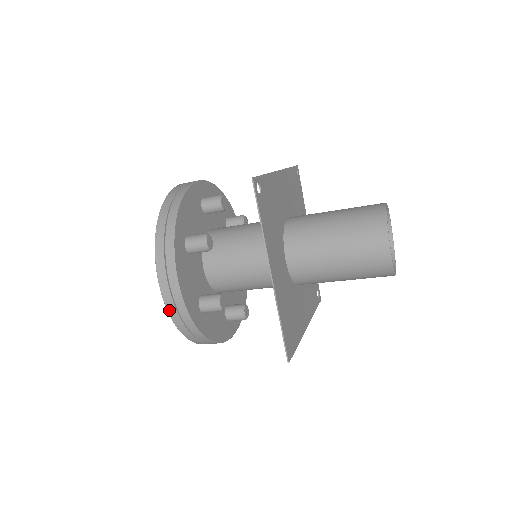
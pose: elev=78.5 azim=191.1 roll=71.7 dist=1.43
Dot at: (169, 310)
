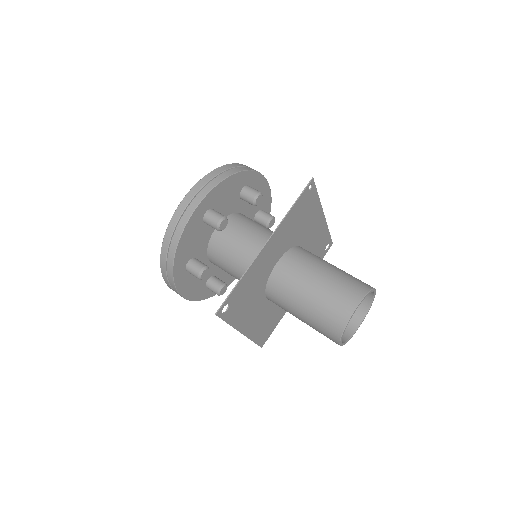
Dot at: occluded
